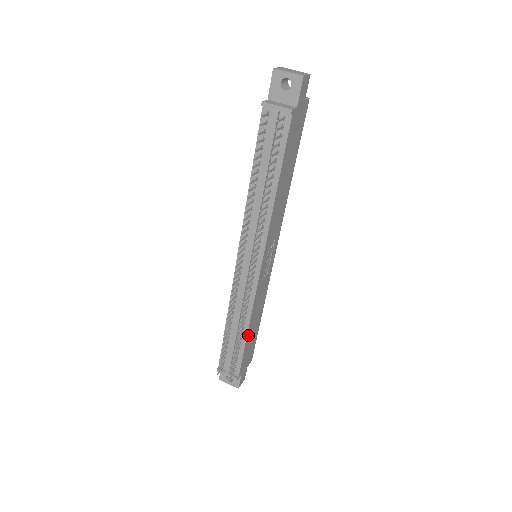
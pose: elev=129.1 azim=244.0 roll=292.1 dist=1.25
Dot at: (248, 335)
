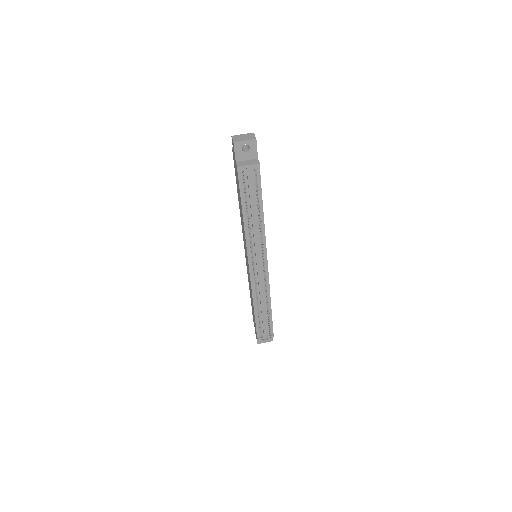
Dot at: (270, 306)
